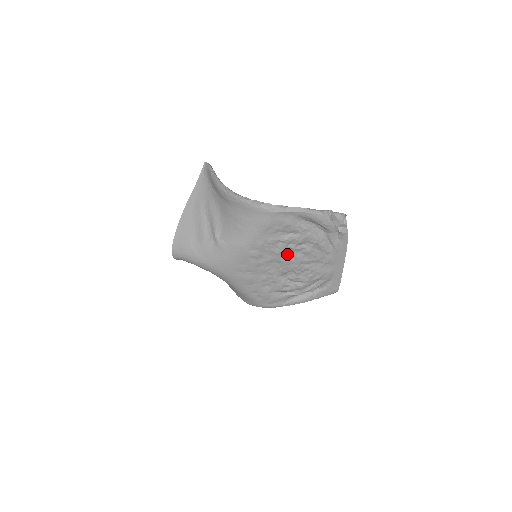
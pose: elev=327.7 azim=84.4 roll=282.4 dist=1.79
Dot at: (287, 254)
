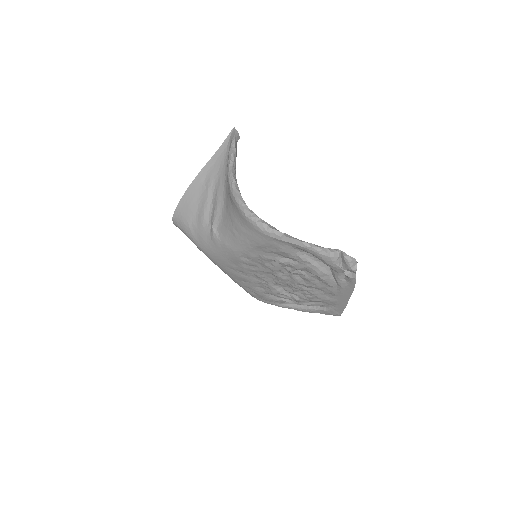
Dot at: (283, 272)
